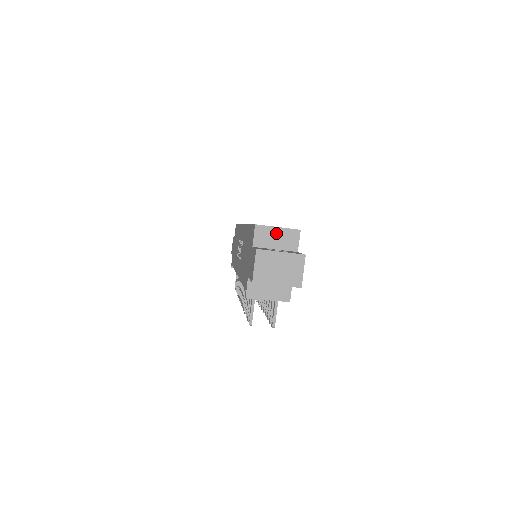
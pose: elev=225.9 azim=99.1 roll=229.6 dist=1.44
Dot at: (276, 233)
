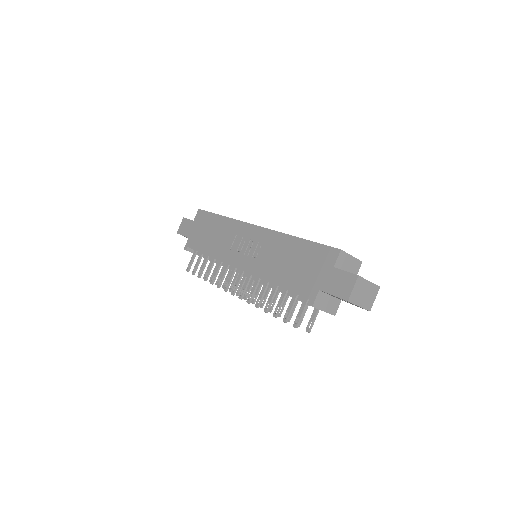
Dot at: (350, 260)
